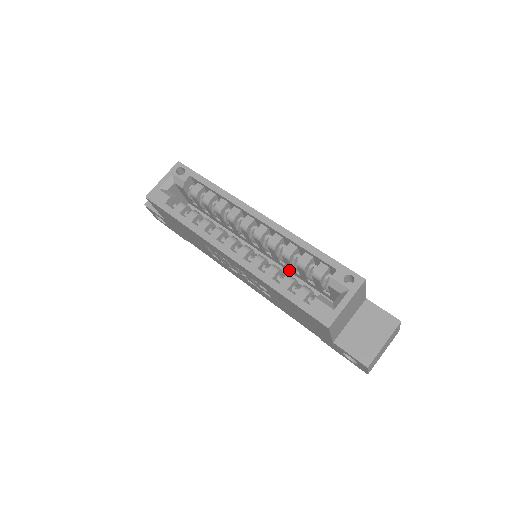
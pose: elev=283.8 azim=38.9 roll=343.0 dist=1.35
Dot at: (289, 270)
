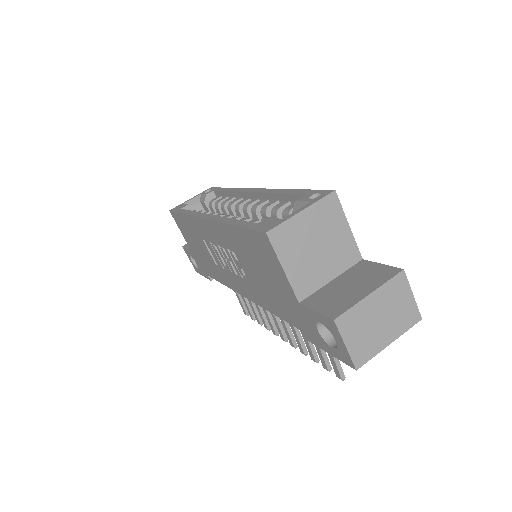
Dot at: occluded
